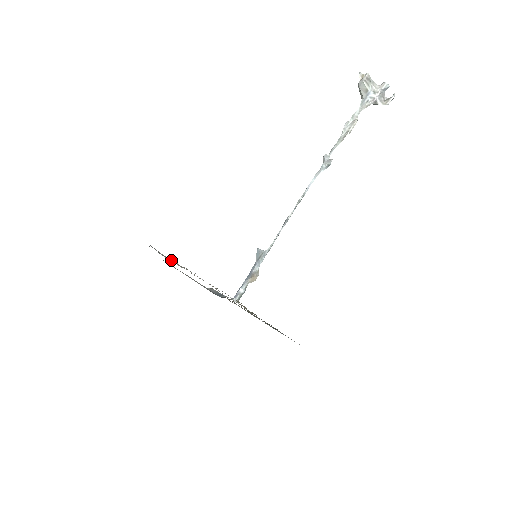
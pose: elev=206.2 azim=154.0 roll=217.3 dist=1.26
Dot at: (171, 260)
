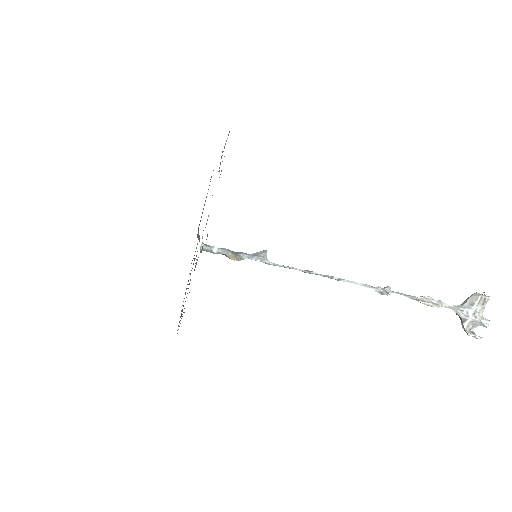
Dot at: occluded
